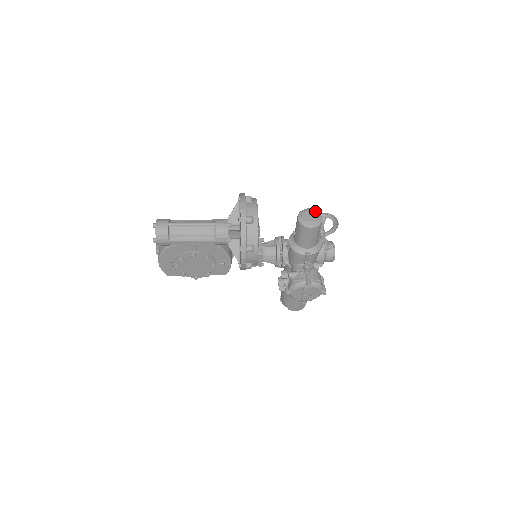
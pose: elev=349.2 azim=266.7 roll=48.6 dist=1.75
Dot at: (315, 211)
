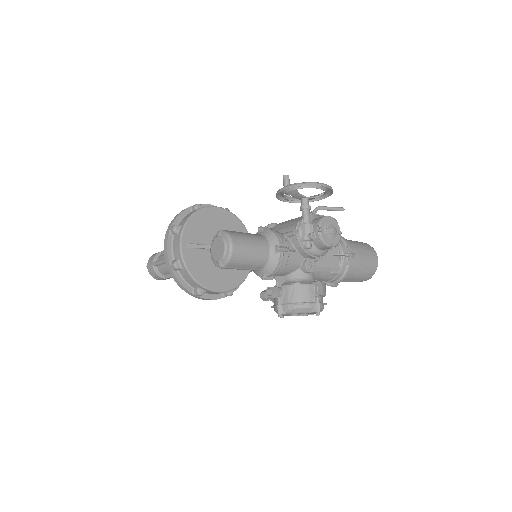
Dot at: (223, 236)
